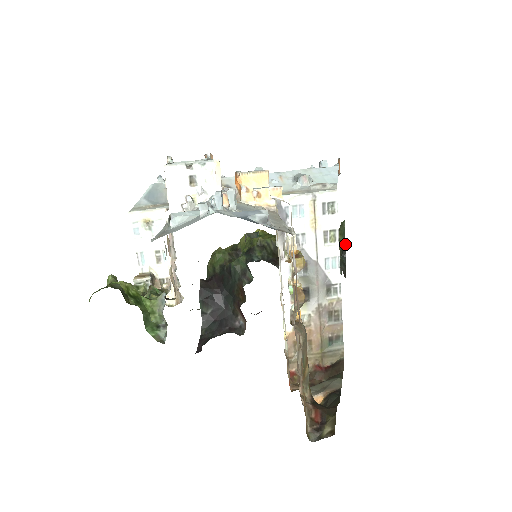
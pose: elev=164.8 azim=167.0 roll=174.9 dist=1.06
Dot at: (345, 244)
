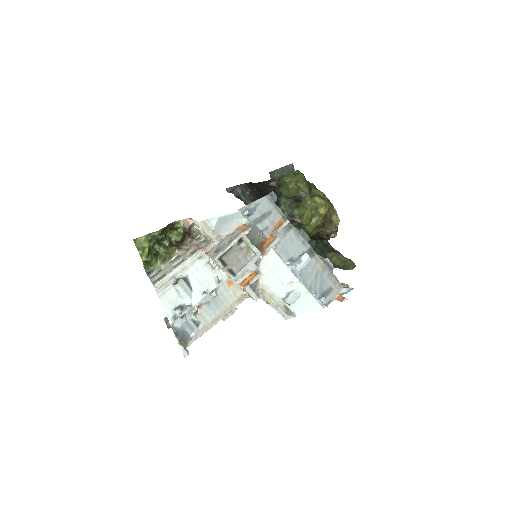
Dot at: occluded
